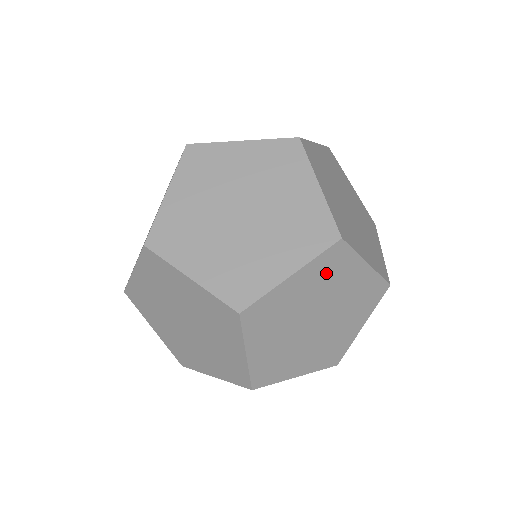
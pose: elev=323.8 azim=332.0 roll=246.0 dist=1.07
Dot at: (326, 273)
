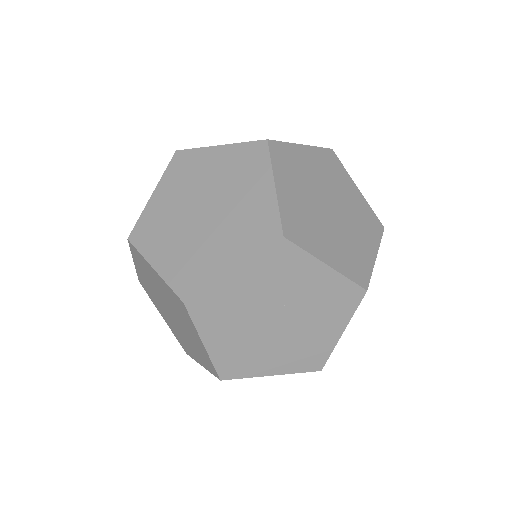
Dot at: occluded
